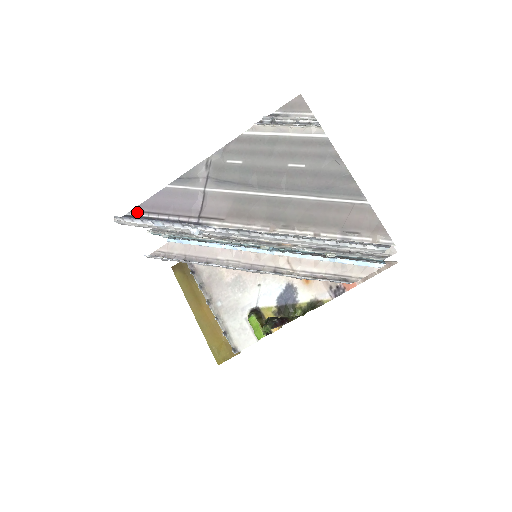
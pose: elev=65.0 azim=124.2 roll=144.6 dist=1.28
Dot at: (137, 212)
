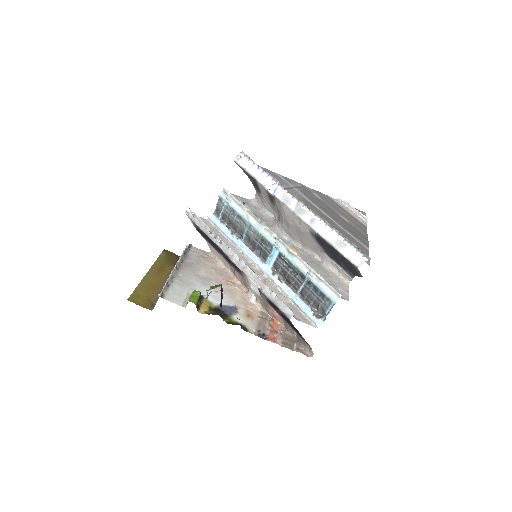
Dot at: occluded
